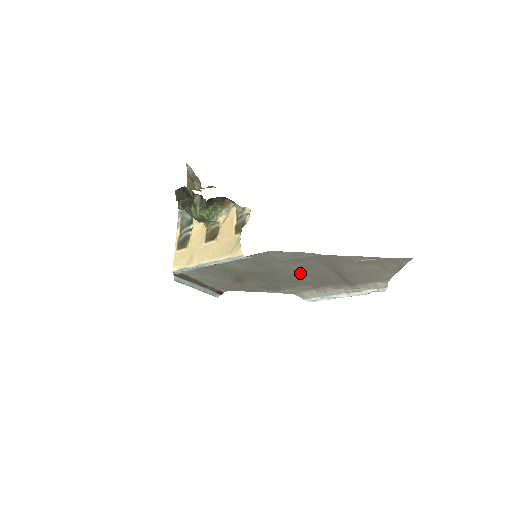
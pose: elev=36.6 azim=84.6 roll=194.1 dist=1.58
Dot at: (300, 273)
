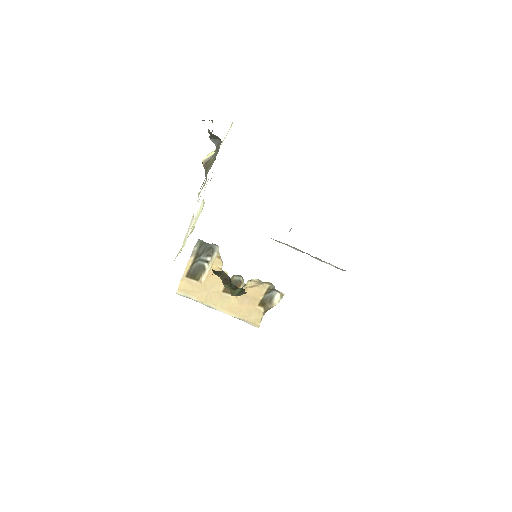
Dot at: occluded
